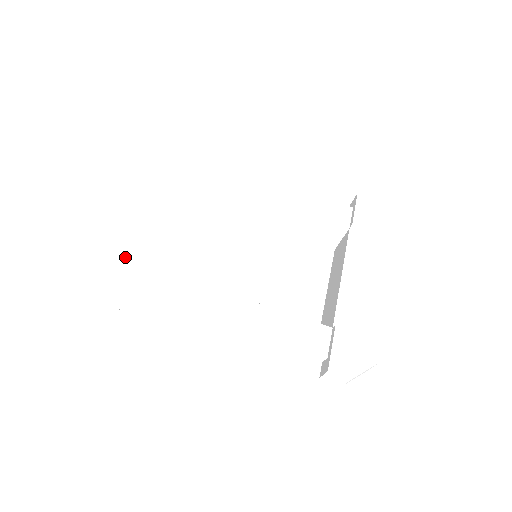
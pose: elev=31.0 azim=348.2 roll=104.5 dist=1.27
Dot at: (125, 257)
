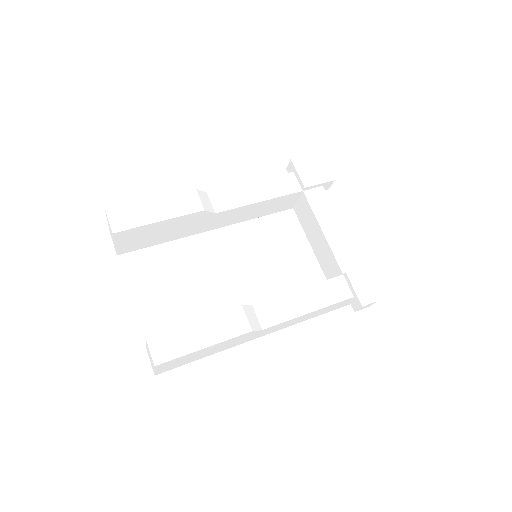
Dot at: (188, 329)
